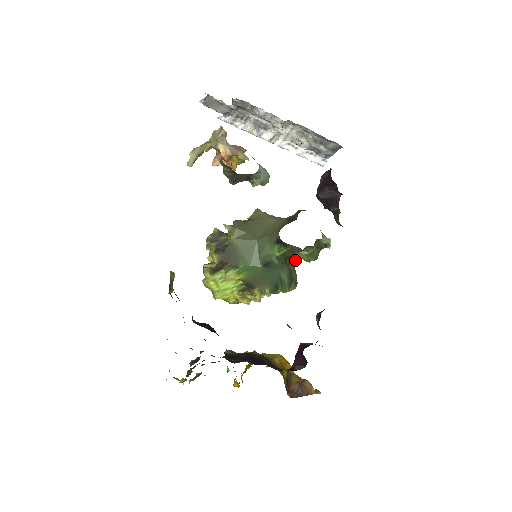
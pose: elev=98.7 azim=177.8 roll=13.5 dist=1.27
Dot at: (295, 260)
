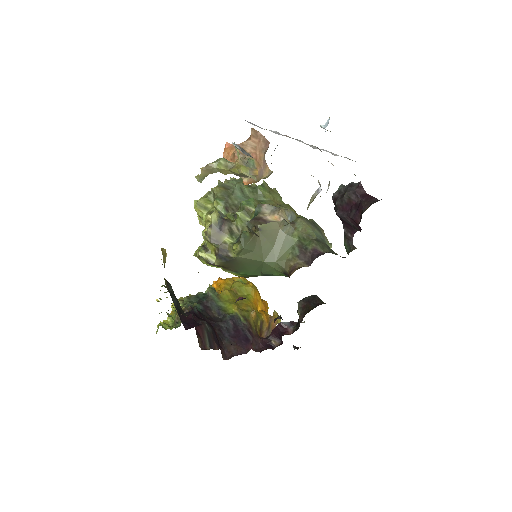
Dot at: occluded
